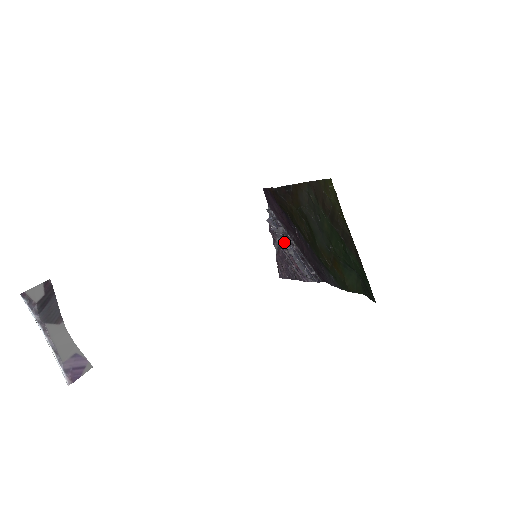
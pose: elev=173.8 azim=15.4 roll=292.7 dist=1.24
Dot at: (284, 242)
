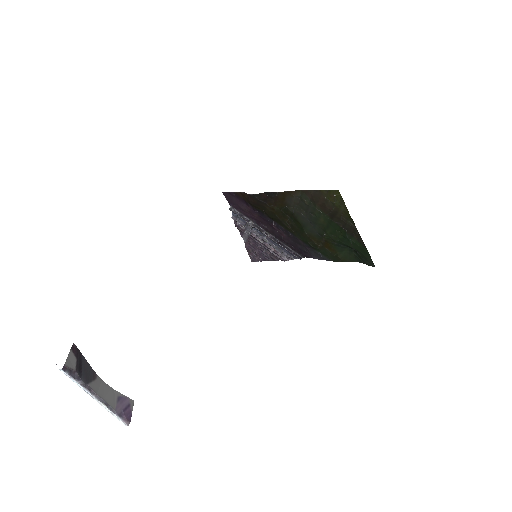
Dot at: (256, 233)
